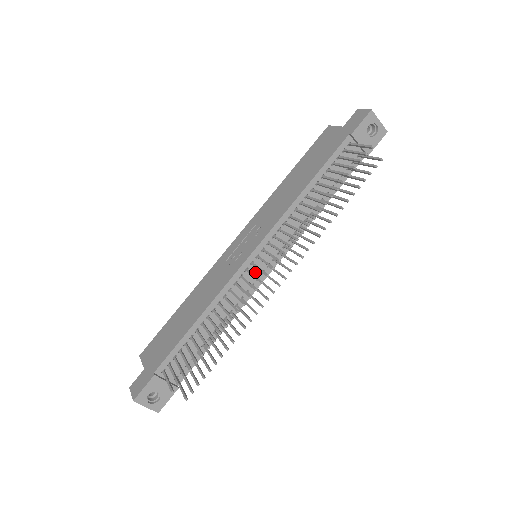
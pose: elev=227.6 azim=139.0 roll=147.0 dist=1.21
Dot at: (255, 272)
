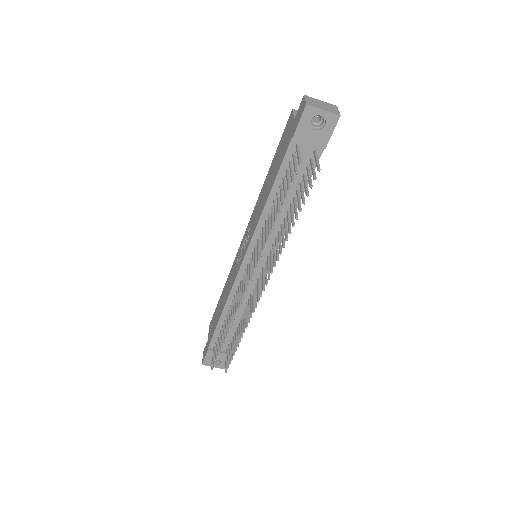
Dot at: occluded
